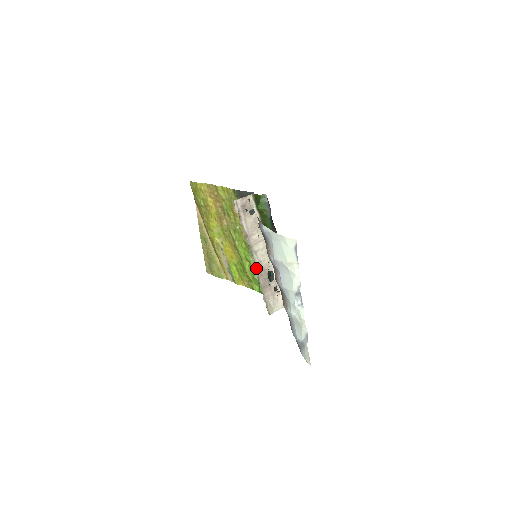
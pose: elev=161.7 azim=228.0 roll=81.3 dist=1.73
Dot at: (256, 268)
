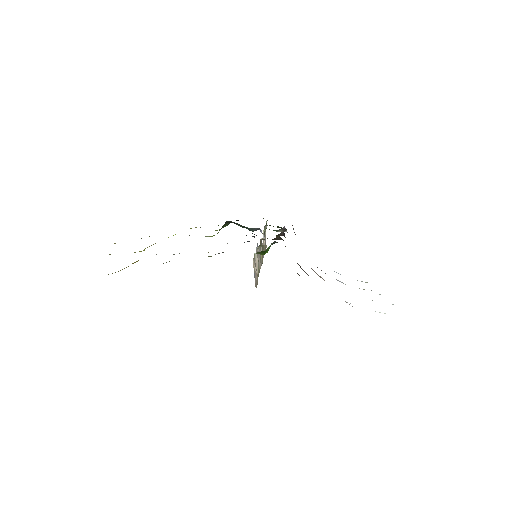
Dot at: (262, 261)
